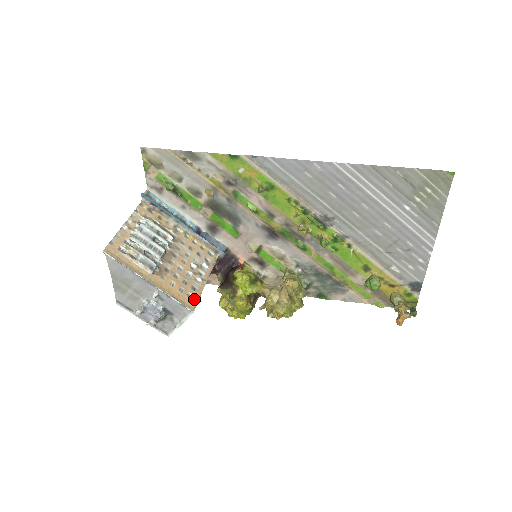
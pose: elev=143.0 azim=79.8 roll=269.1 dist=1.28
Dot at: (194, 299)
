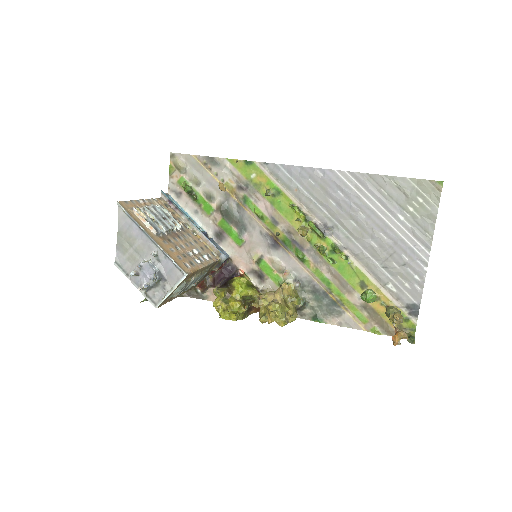
Dot at: (190, 268)
